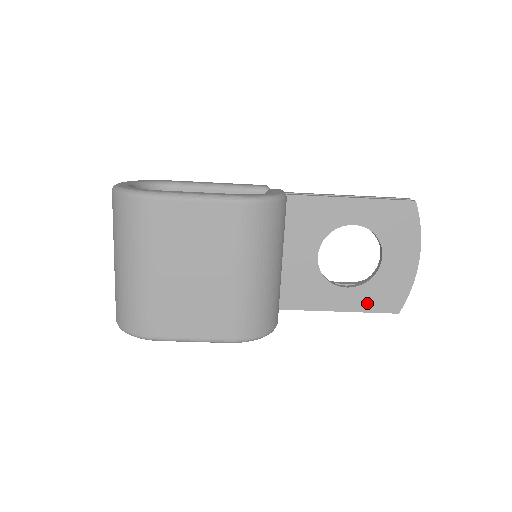
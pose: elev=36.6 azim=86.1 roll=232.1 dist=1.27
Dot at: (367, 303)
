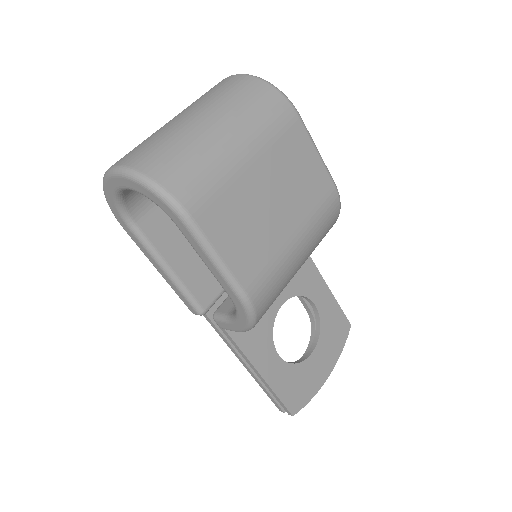
Dot at: (282, 385)
